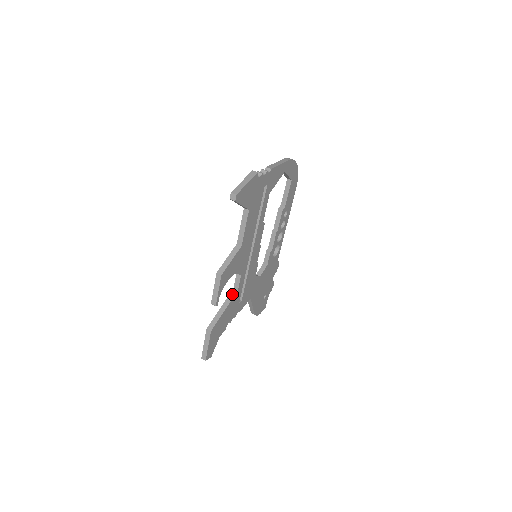
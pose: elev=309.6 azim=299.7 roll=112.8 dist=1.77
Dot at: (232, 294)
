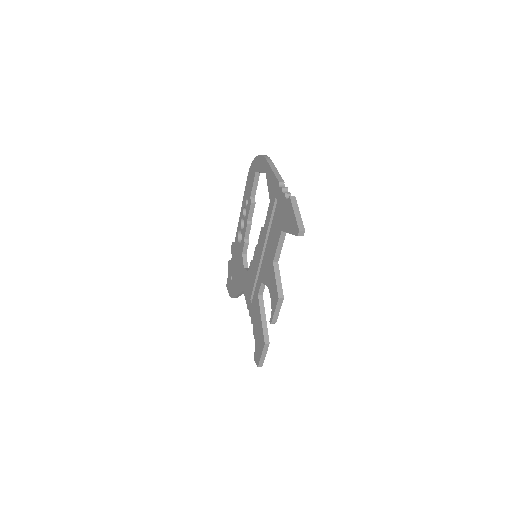
Dot at: (261, 301)
